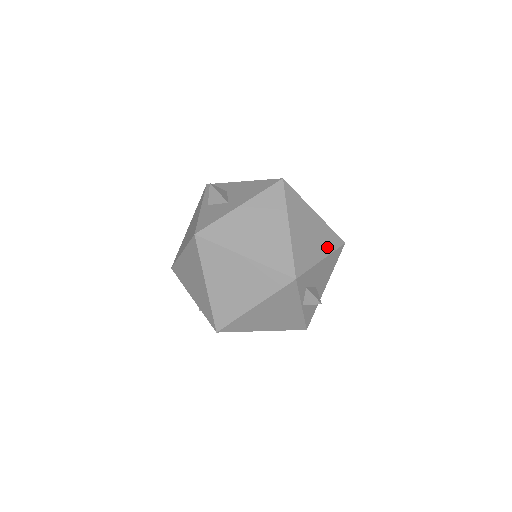
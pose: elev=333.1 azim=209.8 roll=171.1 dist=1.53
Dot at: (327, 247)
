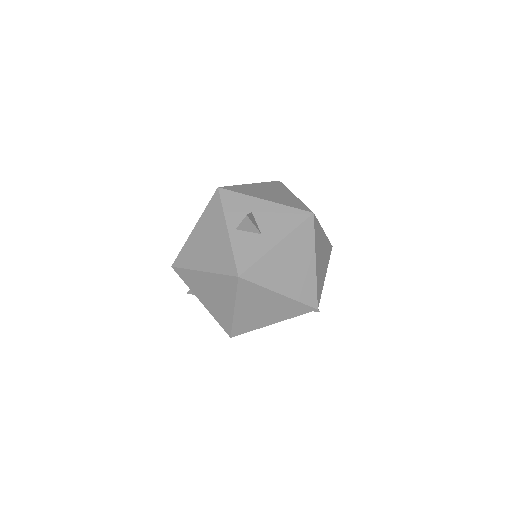
Dot at: (327, 261)
